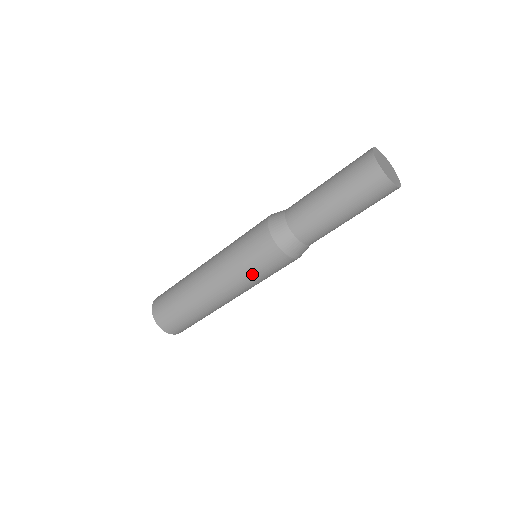
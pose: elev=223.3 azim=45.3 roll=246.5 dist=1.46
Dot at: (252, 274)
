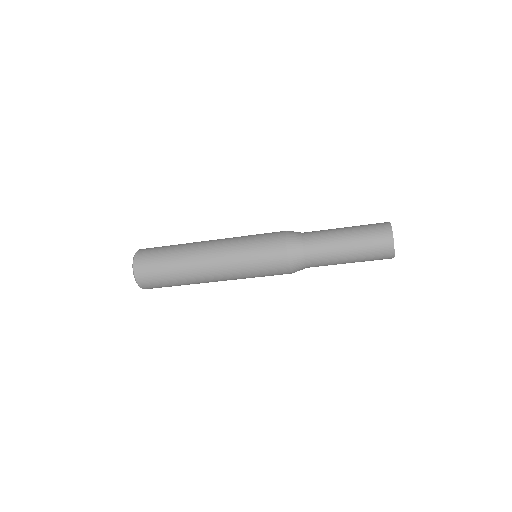
Dot at: occluded
